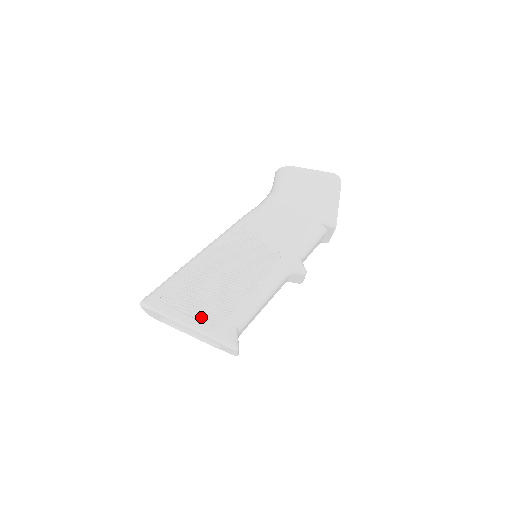
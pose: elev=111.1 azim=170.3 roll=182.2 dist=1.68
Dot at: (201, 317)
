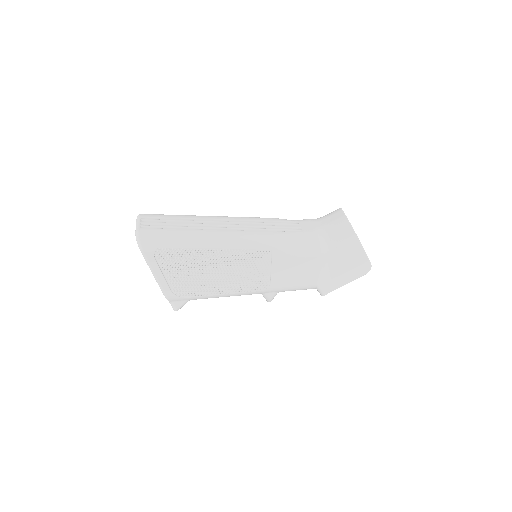
Dot at: (172, 284)
